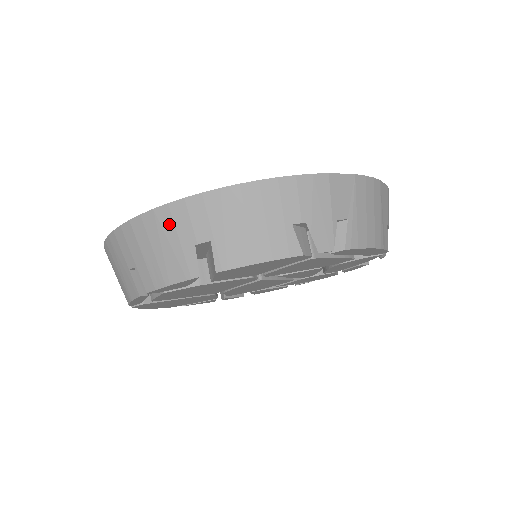
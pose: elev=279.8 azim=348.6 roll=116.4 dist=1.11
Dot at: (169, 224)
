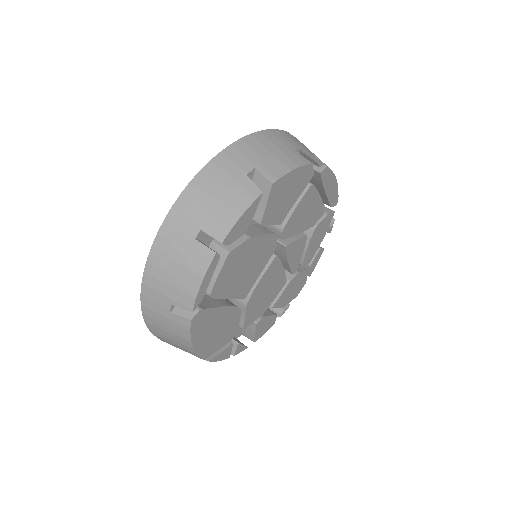
Dot at: (218, 173)
